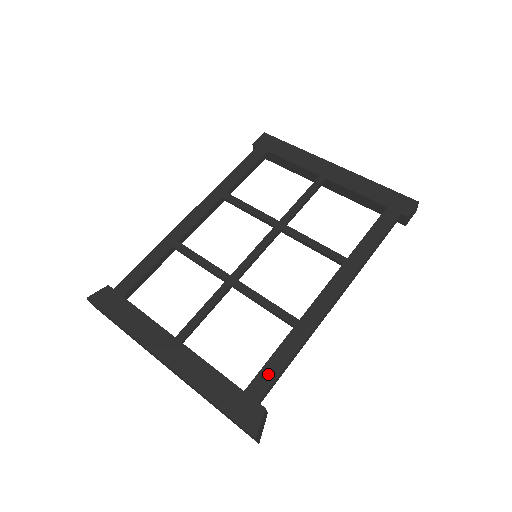
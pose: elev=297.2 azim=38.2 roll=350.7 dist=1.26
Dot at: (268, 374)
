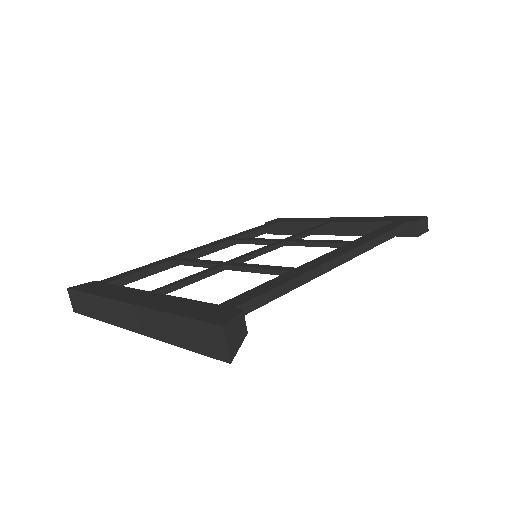
Dot at: (252, 293)
